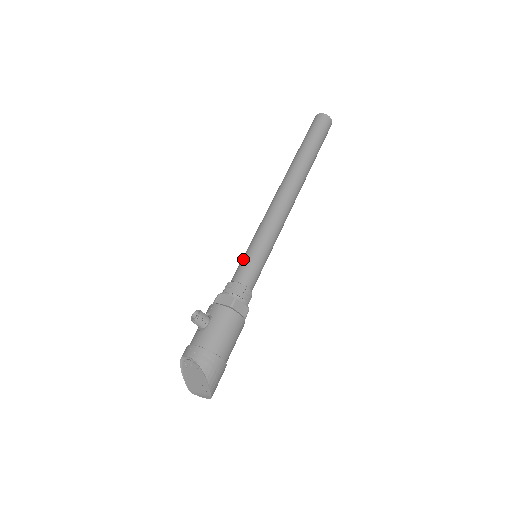
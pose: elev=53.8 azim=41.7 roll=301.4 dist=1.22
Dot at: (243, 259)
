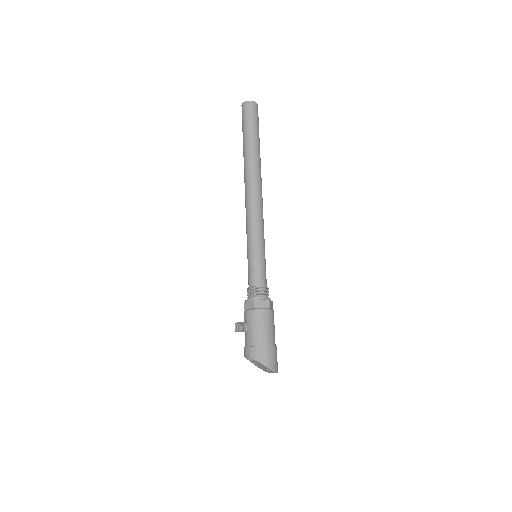
Dot at: occluded
